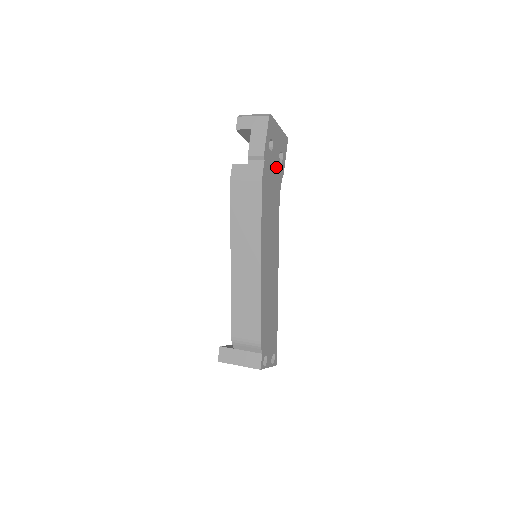
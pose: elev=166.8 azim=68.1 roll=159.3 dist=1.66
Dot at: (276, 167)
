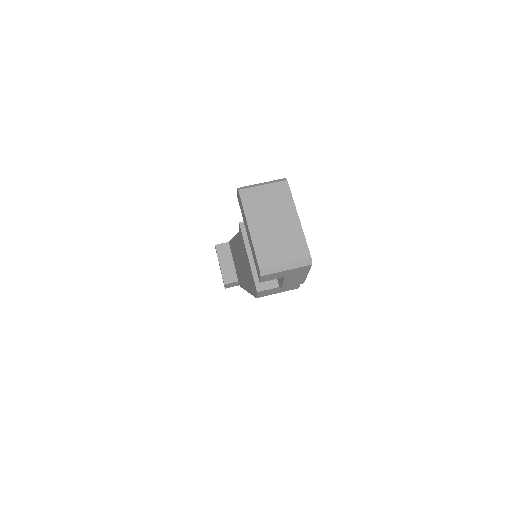
Dot at: occluded
